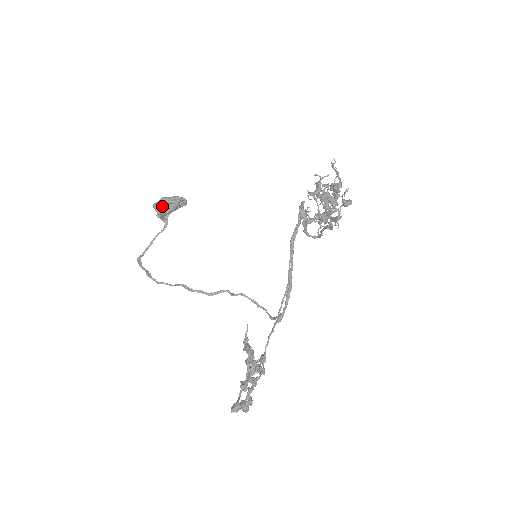
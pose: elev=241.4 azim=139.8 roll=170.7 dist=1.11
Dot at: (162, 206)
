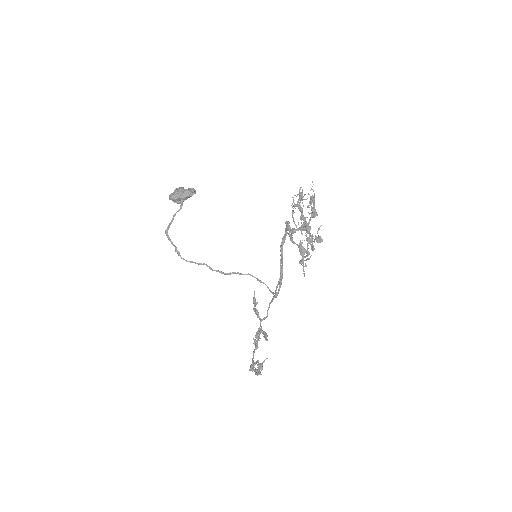
Dot at: (177, 199)
